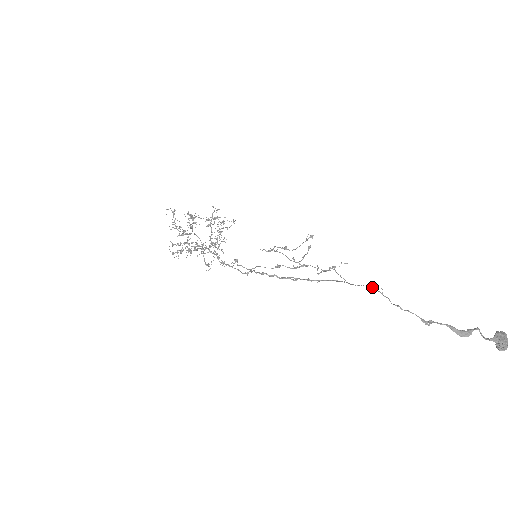
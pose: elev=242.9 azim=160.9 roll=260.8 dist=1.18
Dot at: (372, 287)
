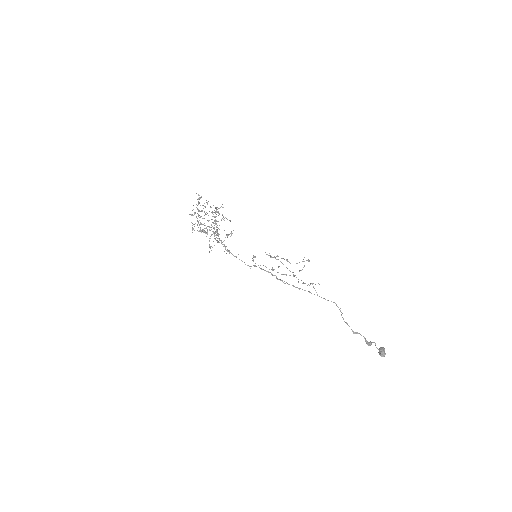
Dot at: occluded
